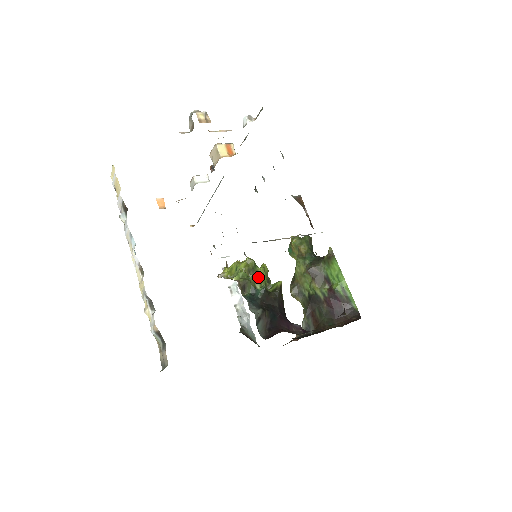
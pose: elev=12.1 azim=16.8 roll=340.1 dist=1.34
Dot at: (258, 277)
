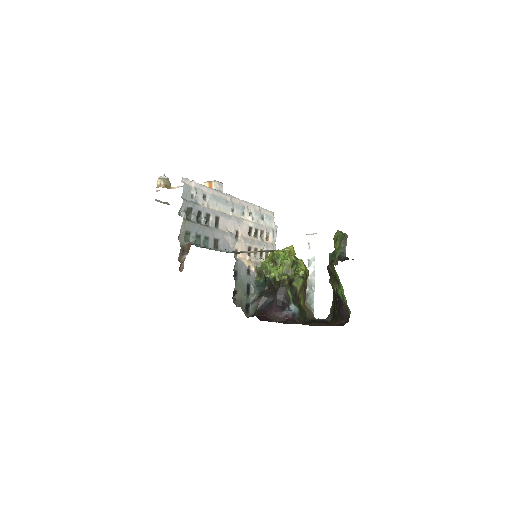
Dot at: (271, 269)
